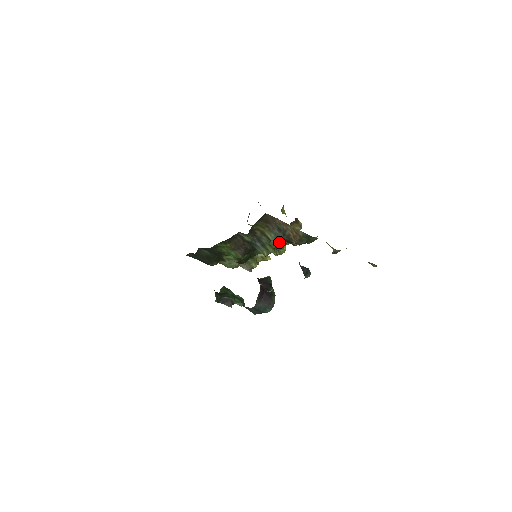
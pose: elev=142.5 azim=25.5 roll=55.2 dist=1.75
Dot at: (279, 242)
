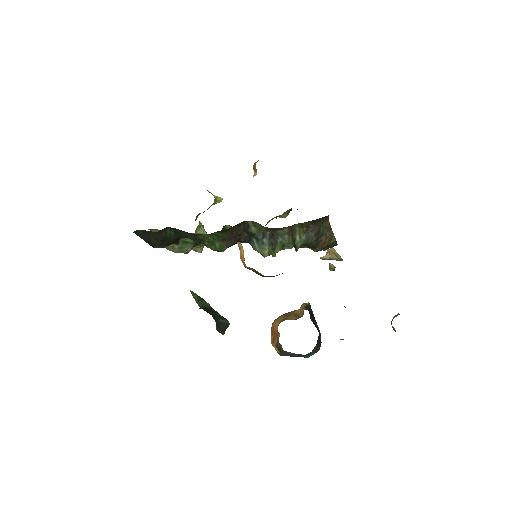
Dot at: occluded
